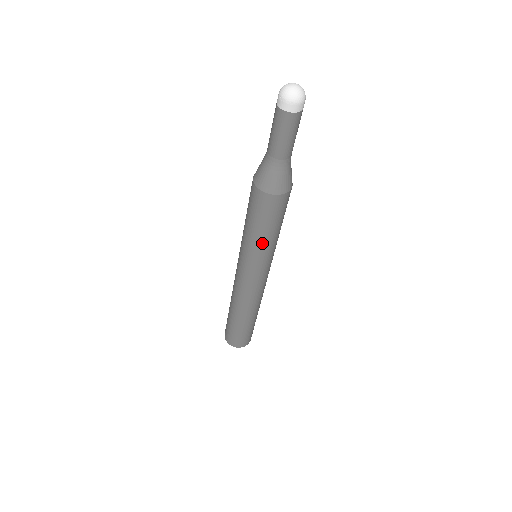
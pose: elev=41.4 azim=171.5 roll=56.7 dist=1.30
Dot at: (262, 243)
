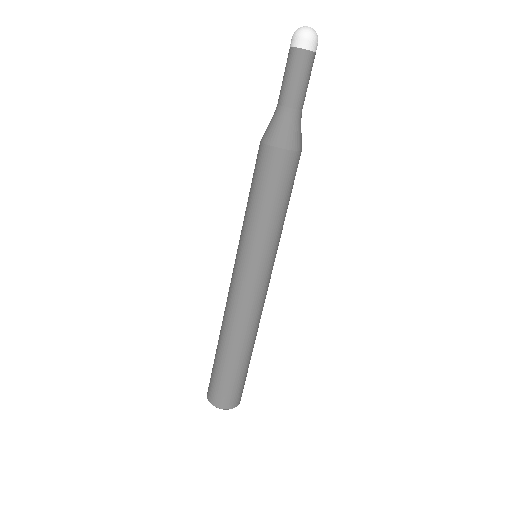
Dot at: (249, 215)
